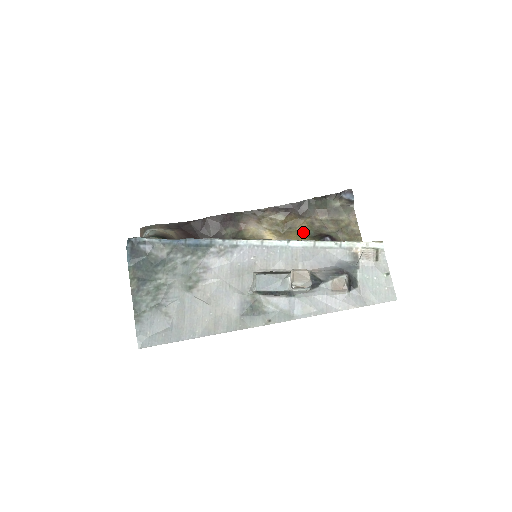
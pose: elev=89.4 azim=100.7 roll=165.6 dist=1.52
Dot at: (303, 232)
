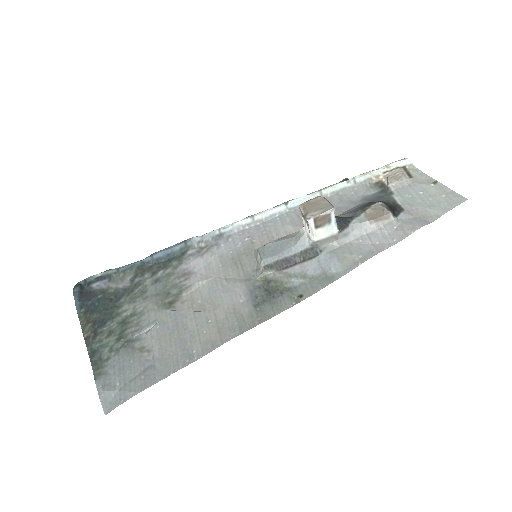
Dot at: occluded
